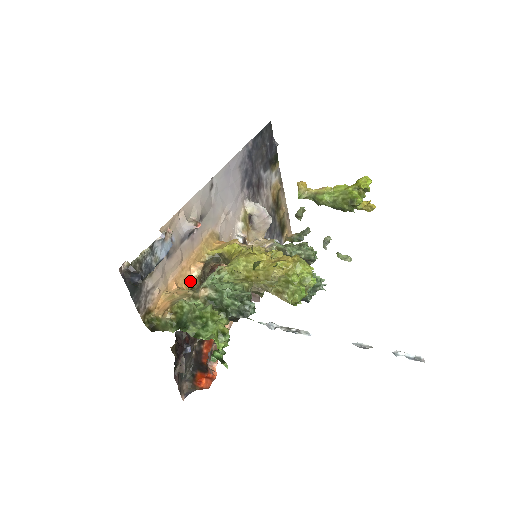
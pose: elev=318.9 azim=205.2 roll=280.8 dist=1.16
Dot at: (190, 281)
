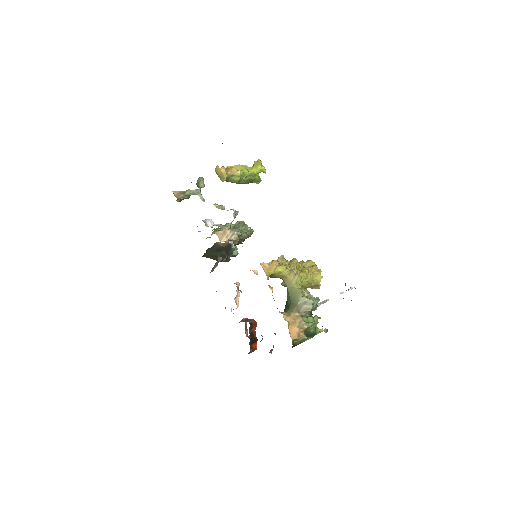
Dot at: occluded
